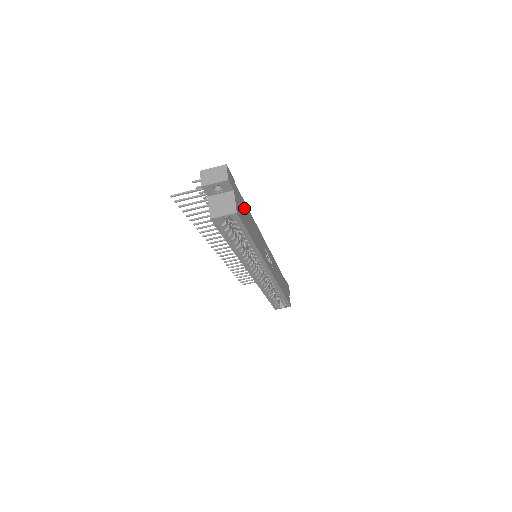
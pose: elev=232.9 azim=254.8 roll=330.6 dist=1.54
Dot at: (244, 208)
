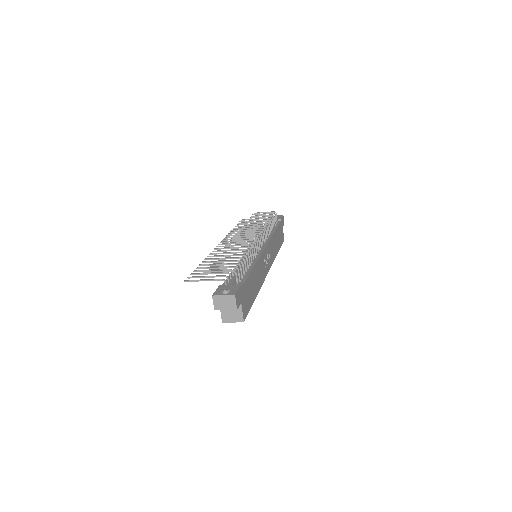
Dot at: (248, 286)
